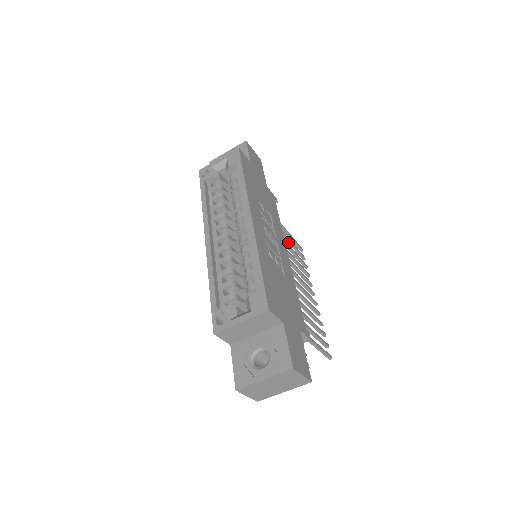
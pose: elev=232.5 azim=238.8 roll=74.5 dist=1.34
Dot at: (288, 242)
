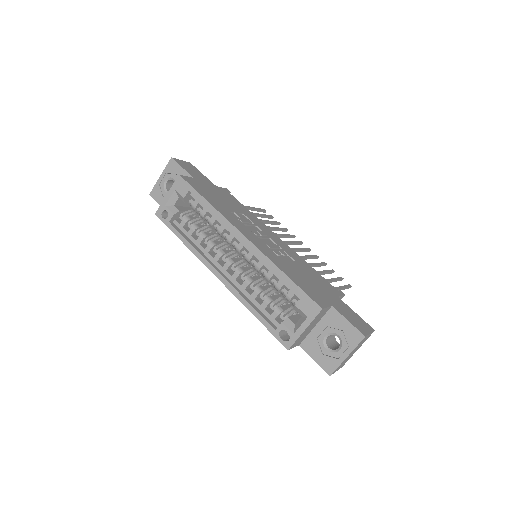
Dot at: (256, 216)
